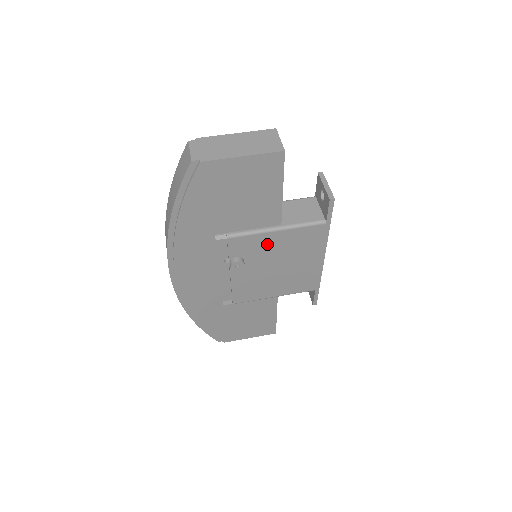
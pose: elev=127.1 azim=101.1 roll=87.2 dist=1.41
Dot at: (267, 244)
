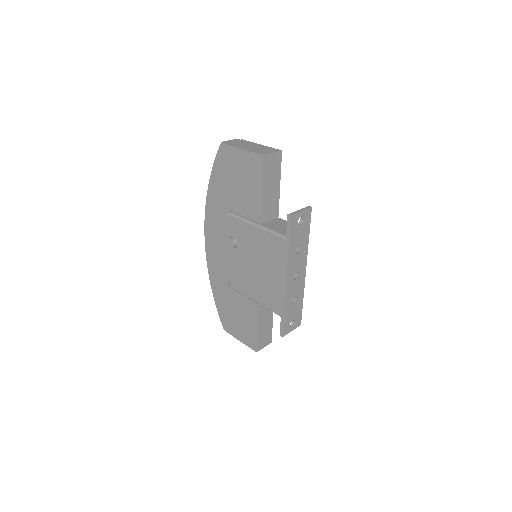
Dot at: (251, 236)
